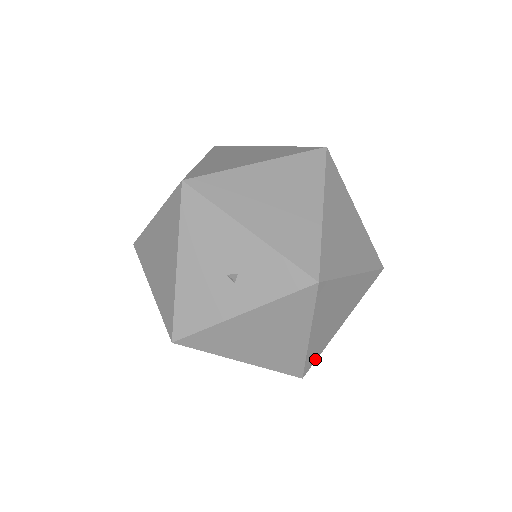
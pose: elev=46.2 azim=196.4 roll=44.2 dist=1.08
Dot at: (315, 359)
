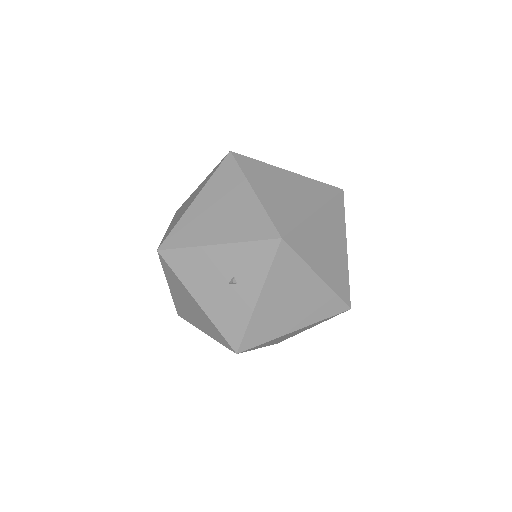
Dot at: (348, 289)
